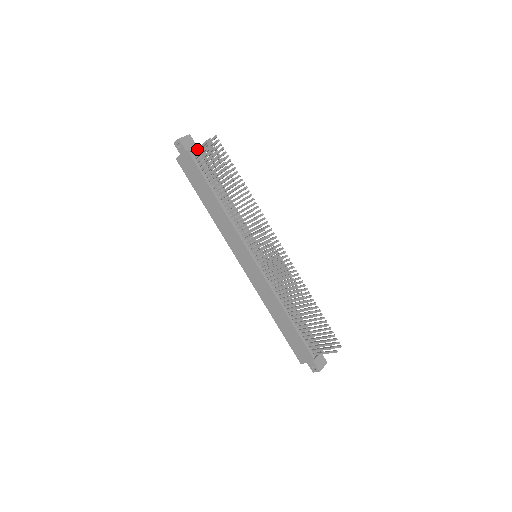
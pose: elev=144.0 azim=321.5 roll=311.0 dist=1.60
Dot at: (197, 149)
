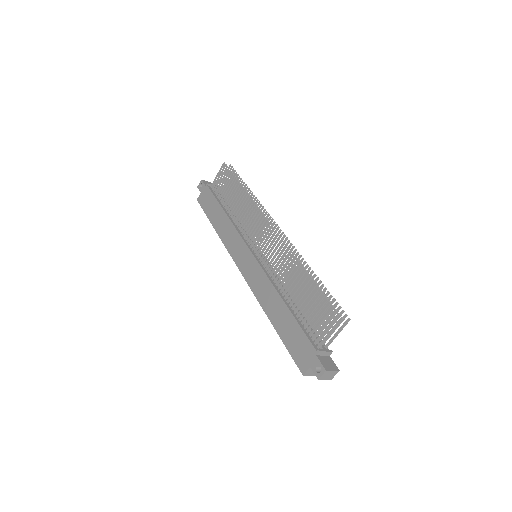
Dot at: (214, 179)
